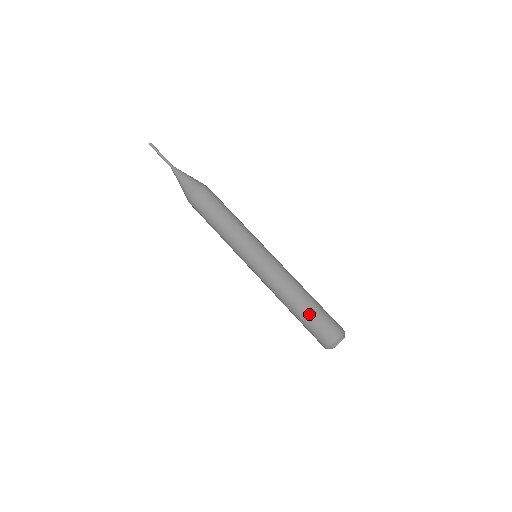
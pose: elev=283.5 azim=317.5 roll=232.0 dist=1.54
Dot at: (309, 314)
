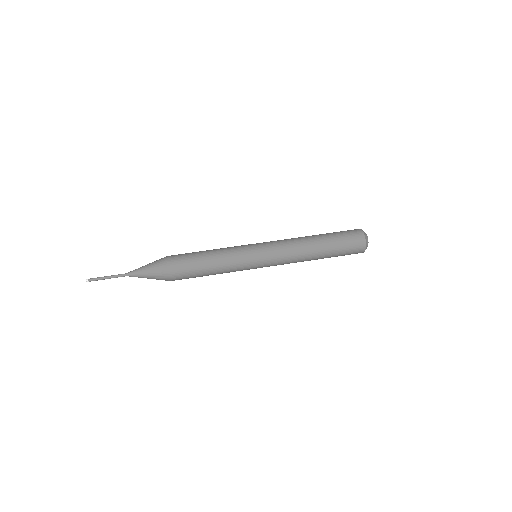
Dot at: (332, 243)
